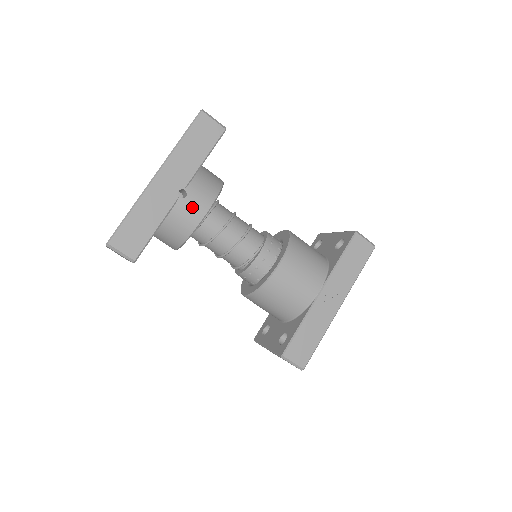
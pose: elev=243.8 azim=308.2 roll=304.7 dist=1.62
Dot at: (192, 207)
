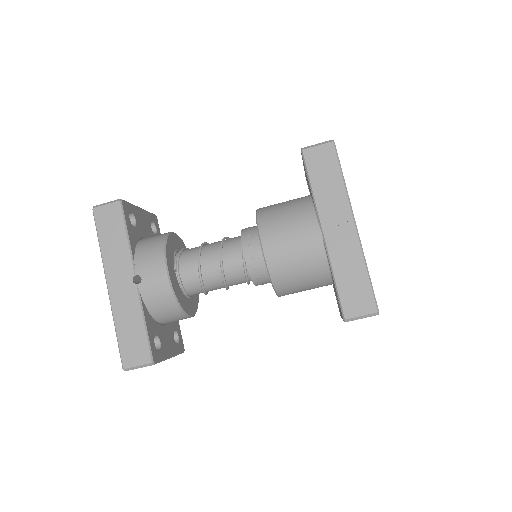
Dot at: (153, 281)
